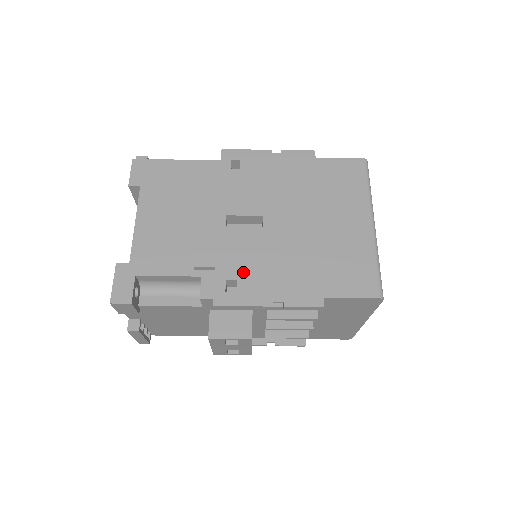
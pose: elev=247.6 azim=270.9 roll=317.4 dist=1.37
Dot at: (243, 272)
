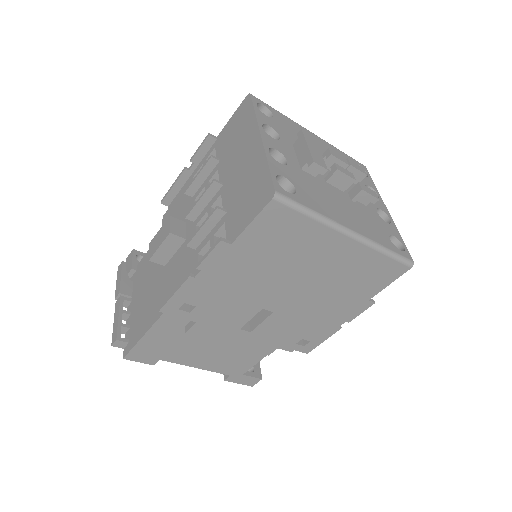
Dot at: (300, 334)
